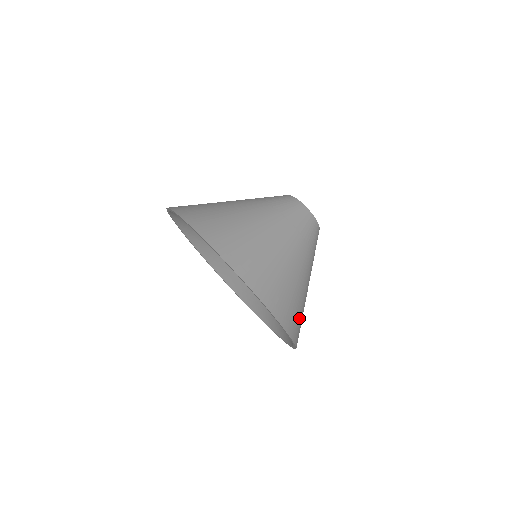
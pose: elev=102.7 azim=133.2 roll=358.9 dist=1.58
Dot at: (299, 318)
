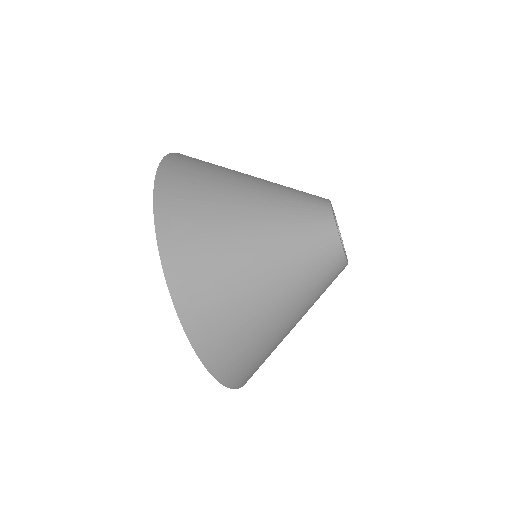
Dot at: occluded
